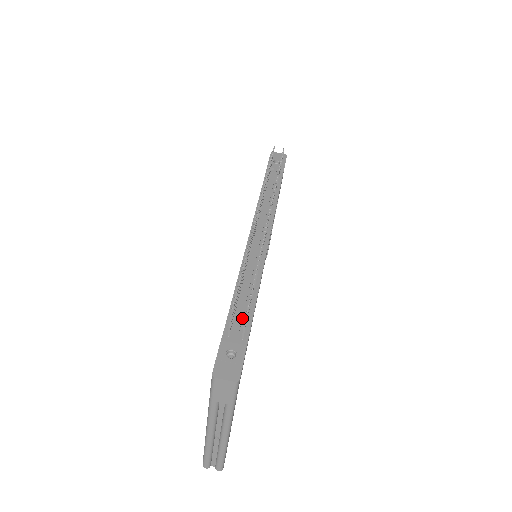
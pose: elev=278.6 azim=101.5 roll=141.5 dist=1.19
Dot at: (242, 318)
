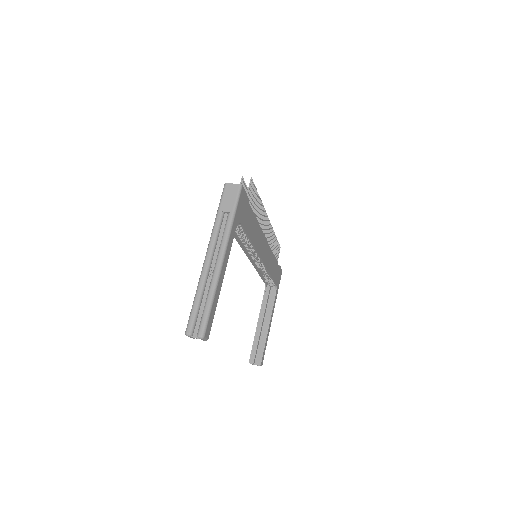
Dot at: occluded
